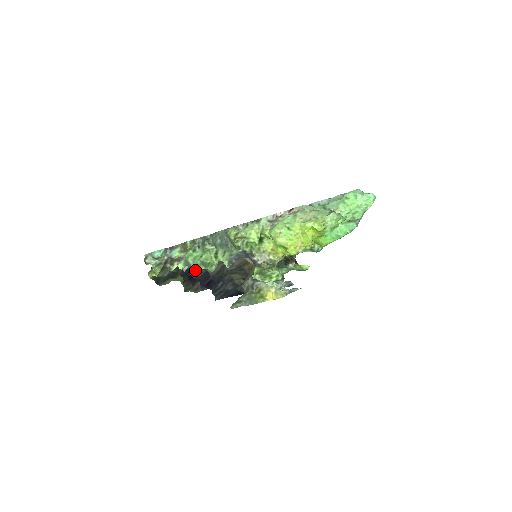
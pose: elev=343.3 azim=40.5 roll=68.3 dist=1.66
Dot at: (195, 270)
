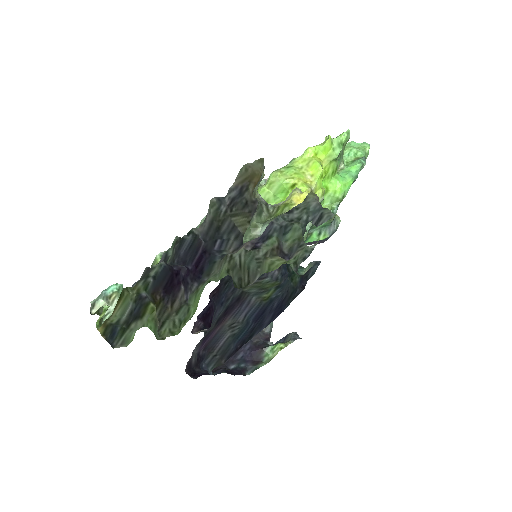
Dot at: (176, 245)
